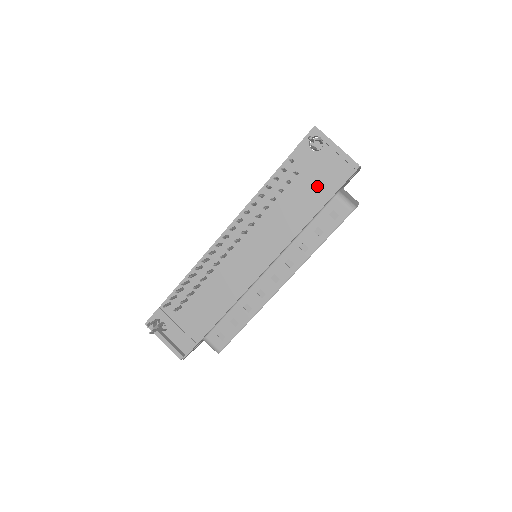
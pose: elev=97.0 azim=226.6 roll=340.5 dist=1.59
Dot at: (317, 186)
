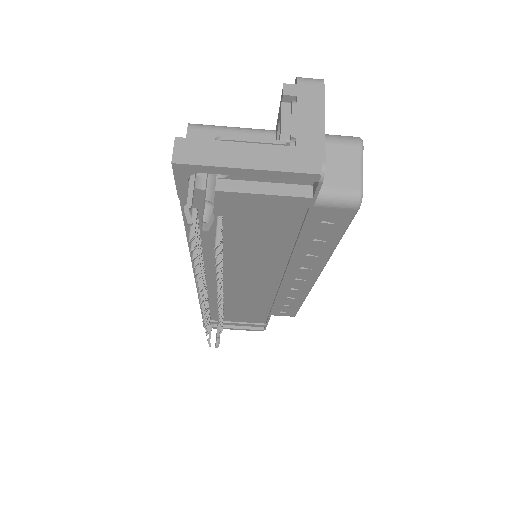
Dot at: (268, 217)
